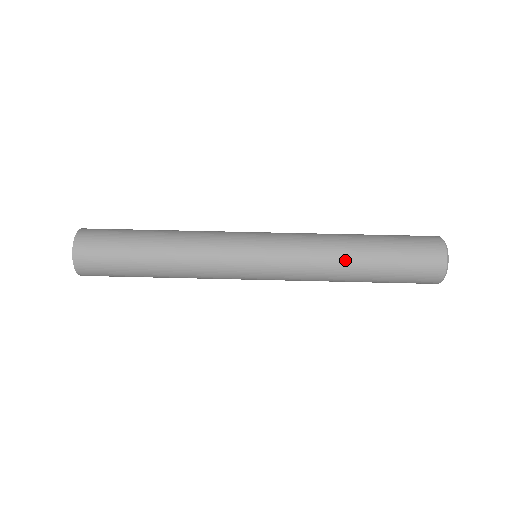
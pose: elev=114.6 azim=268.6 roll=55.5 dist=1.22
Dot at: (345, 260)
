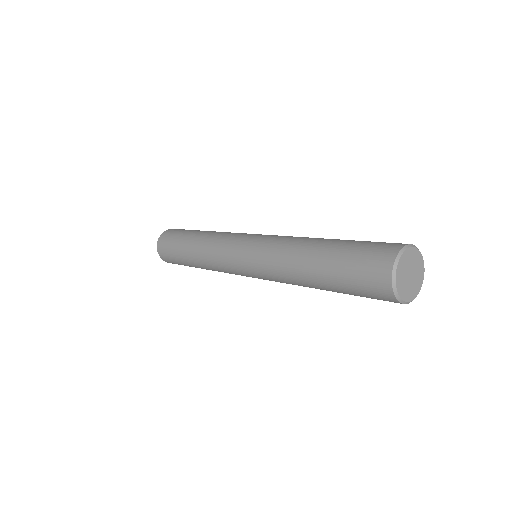
Dot at: (300, 253)
